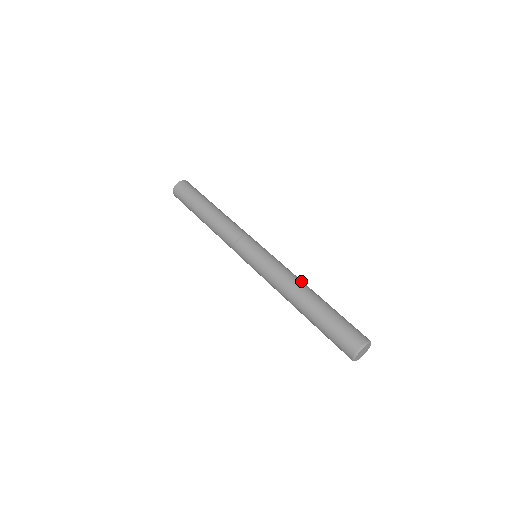
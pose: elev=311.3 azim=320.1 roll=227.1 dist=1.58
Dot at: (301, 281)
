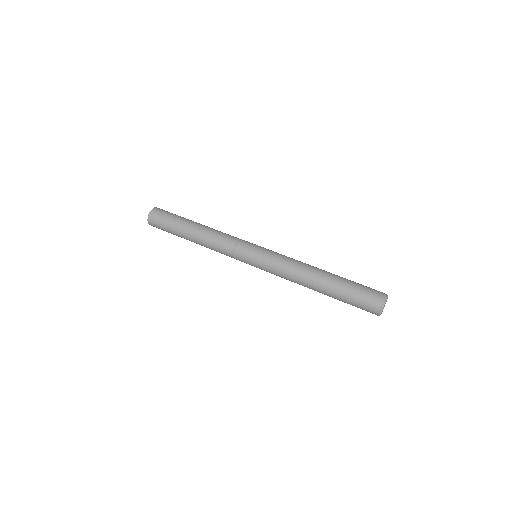
Dot at: occluded
